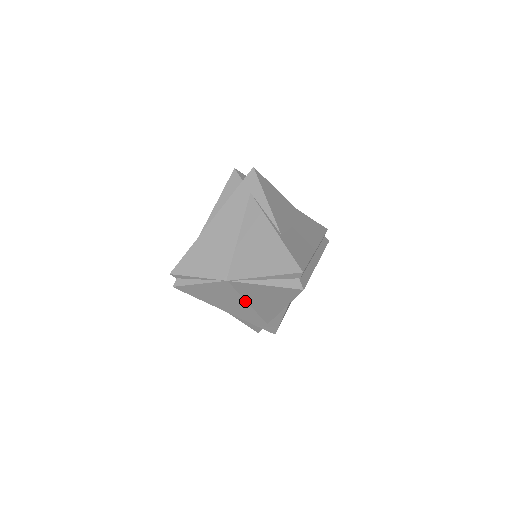
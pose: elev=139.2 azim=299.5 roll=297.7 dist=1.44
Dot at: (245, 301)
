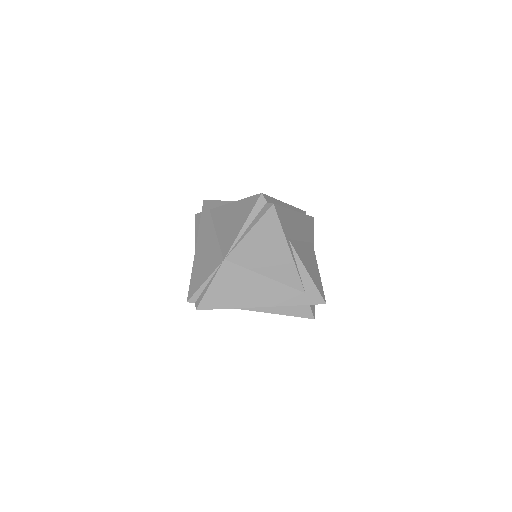
Dot at: (260, 275)
